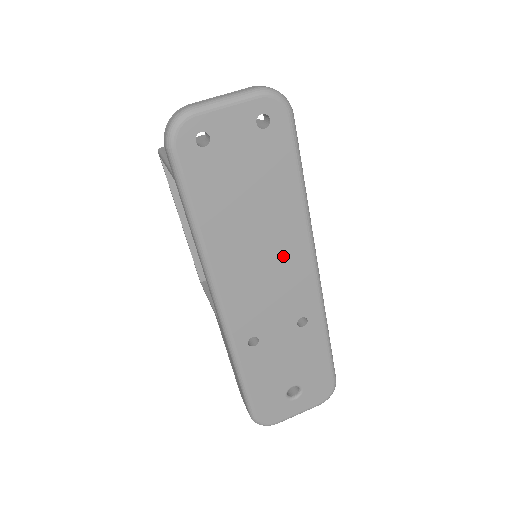
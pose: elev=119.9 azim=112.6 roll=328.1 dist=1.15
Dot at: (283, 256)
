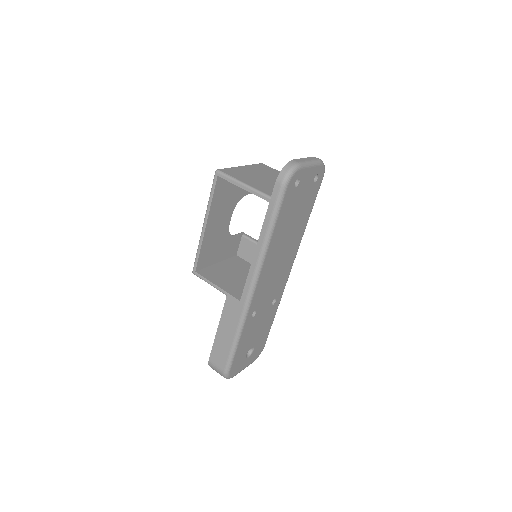
Dot at: (287, 258)
